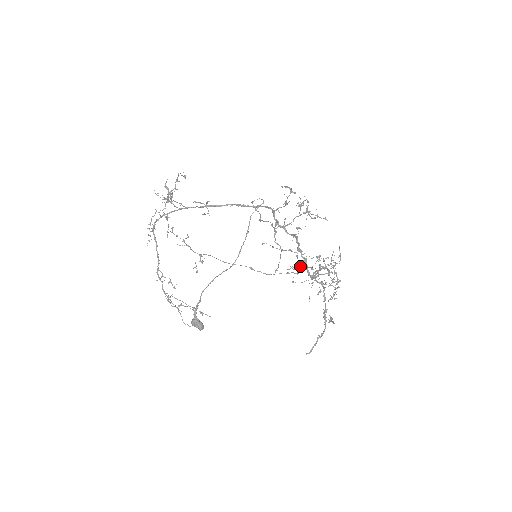
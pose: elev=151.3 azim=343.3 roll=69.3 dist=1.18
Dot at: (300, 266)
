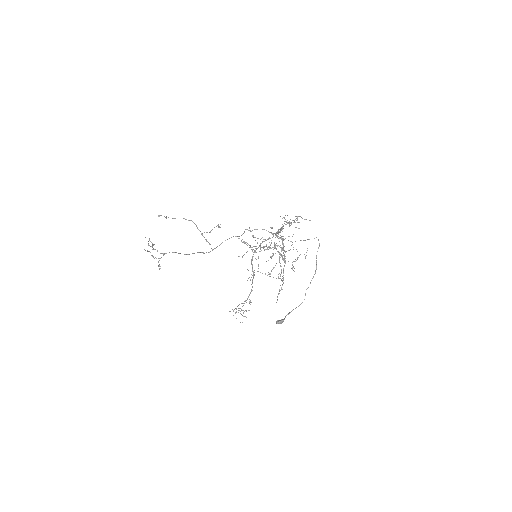
Dot at: (202, 233)
